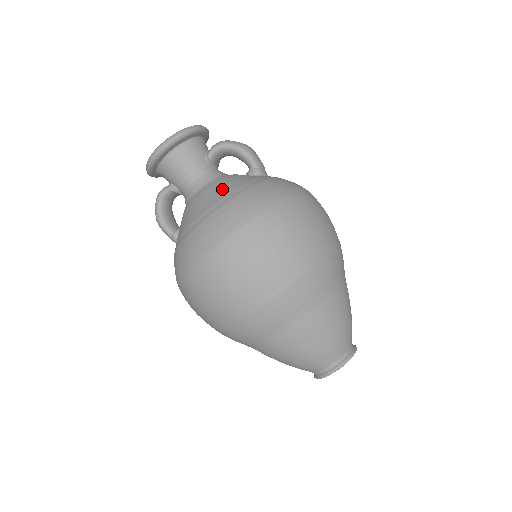
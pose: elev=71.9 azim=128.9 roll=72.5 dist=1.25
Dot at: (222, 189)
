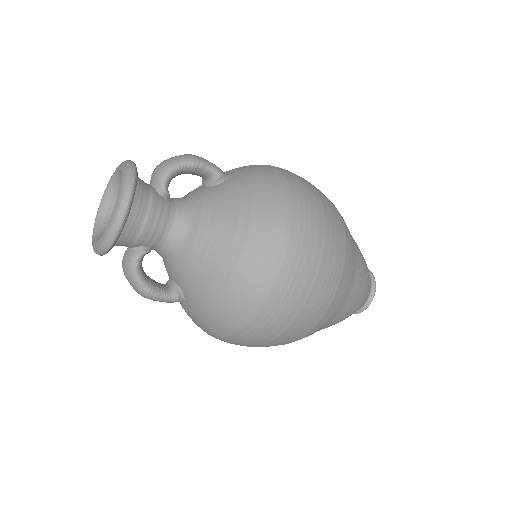
Dot at: (221, 217)
